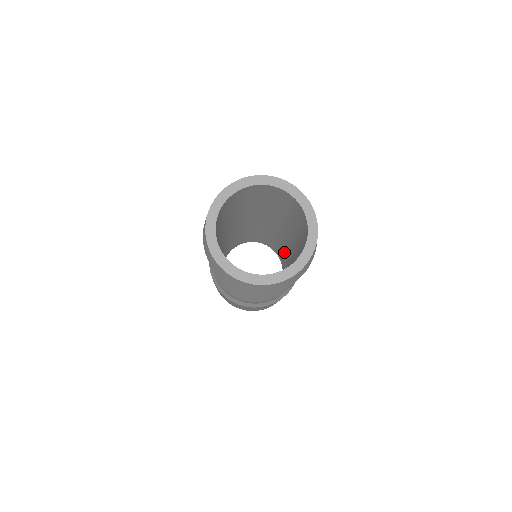
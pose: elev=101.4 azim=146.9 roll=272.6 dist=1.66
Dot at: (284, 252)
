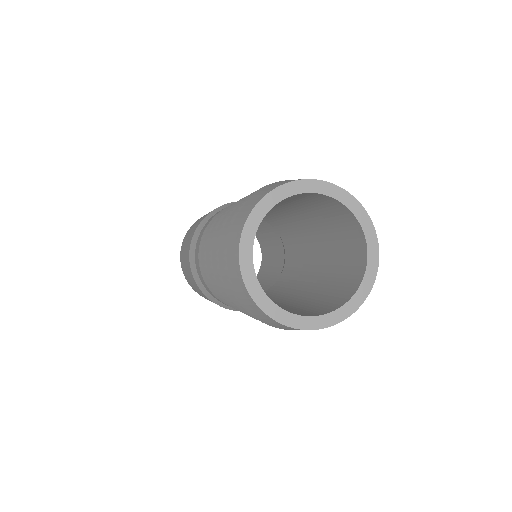
Dot at: (260, 223)
